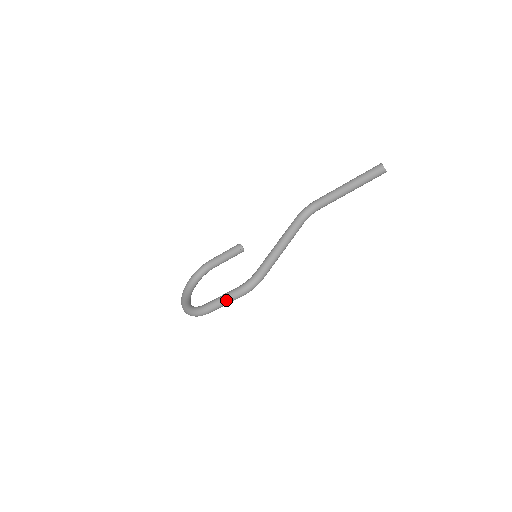
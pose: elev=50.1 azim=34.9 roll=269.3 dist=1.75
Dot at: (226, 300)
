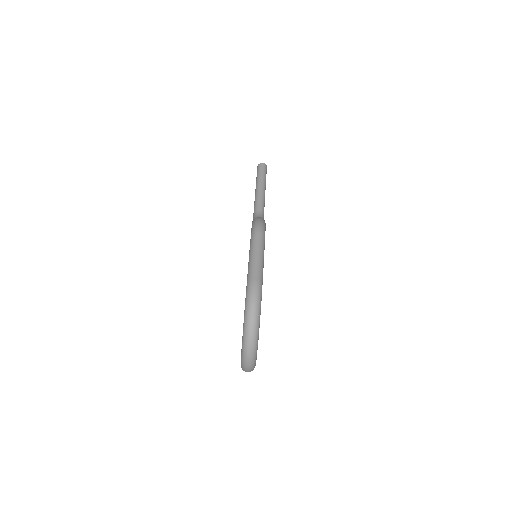
Dot at: (254, 250)
